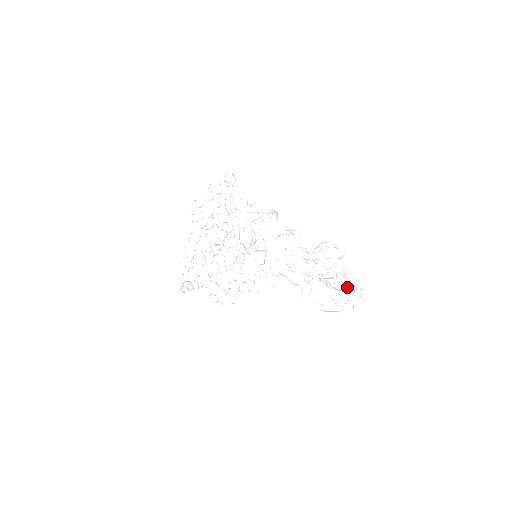
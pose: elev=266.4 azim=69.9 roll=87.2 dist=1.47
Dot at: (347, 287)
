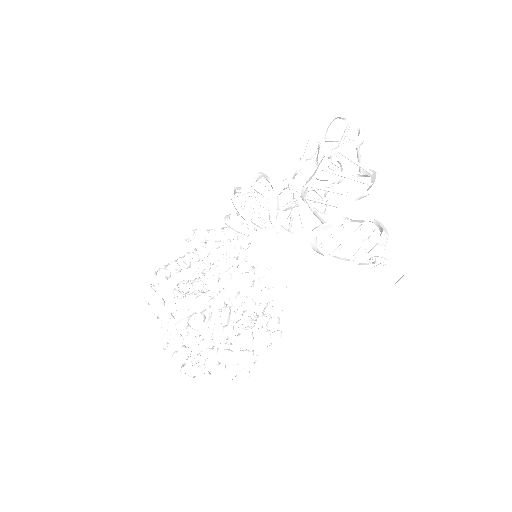
Dot at: (378, 227)
